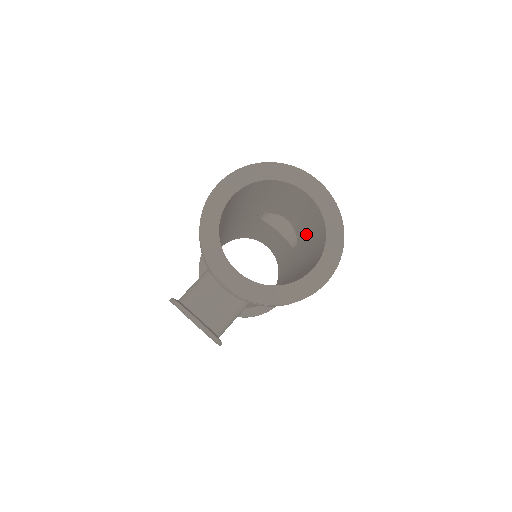
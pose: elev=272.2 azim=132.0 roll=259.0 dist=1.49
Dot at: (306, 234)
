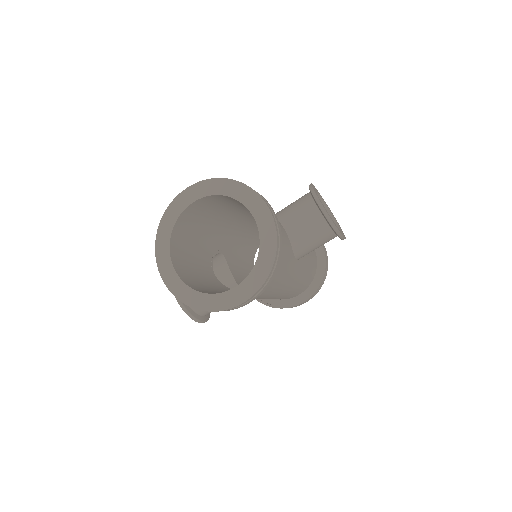
Dot at: occluded
